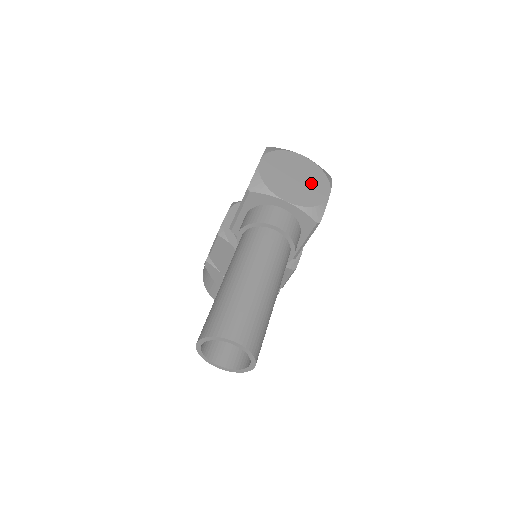
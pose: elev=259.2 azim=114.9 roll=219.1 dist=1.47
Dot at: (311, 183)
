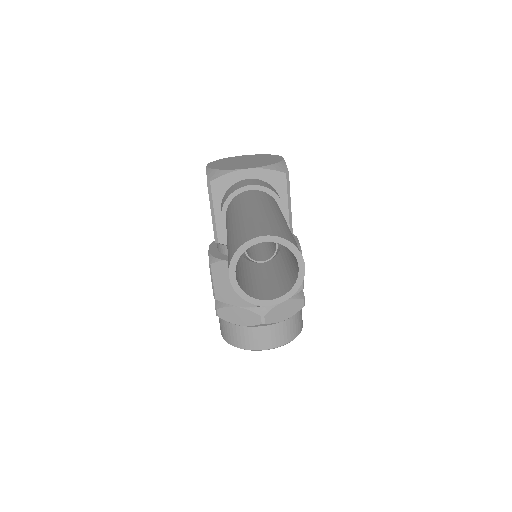
Dot at: (261, 159)
